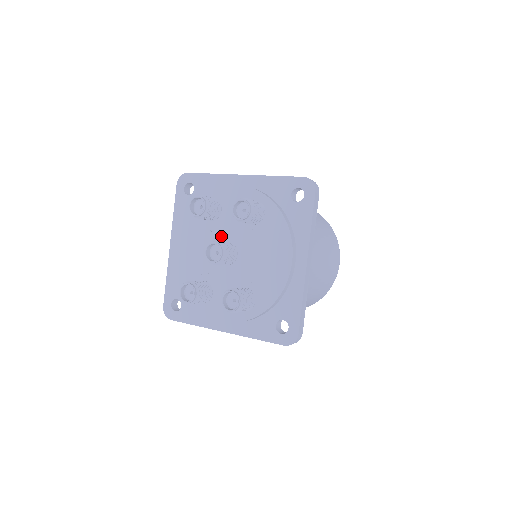
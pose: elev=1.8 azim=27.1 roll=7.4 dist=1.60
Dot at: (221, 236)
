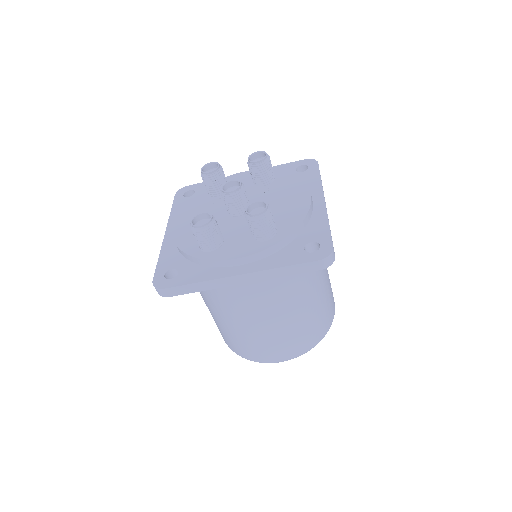
Dot at: occluded
